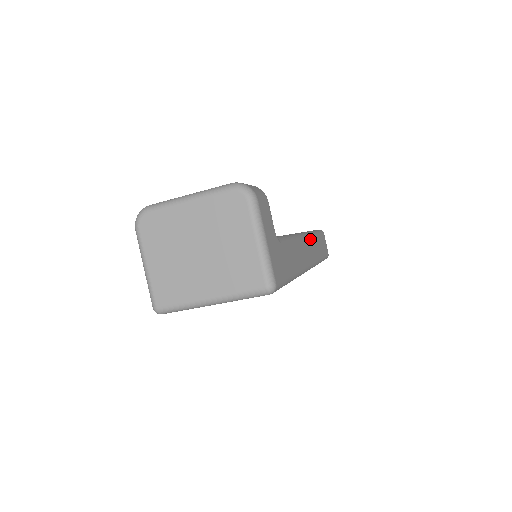
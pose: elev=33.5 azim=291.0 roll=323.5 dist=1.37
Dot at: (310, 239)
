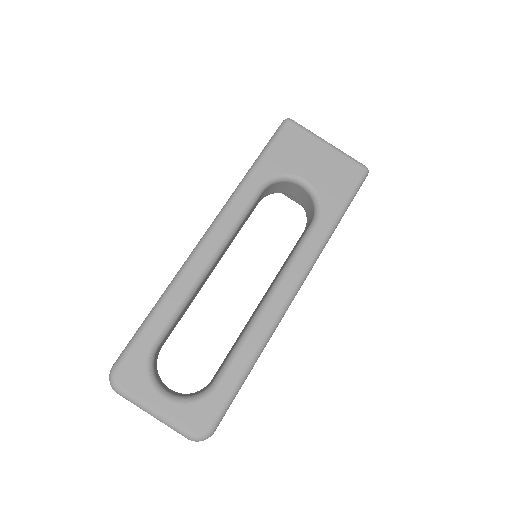
Dot at: occluded
